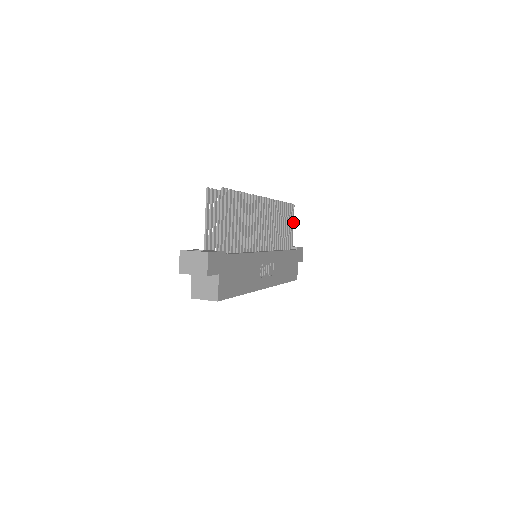
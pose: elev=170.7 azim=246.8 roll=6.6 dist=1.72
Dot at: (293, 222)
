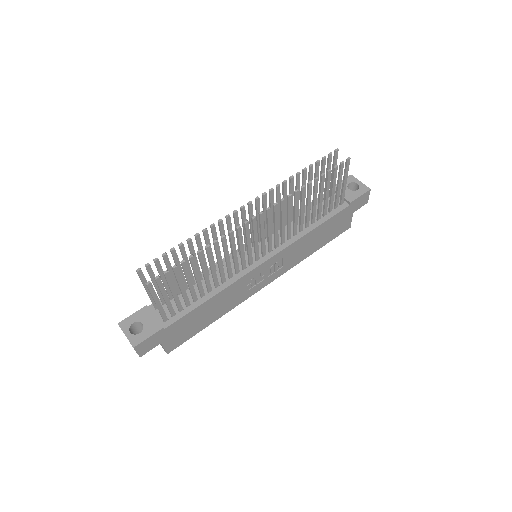
Dot at: (346, 177)
